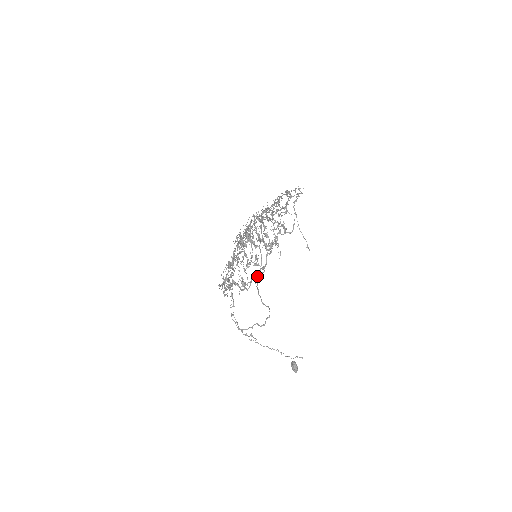
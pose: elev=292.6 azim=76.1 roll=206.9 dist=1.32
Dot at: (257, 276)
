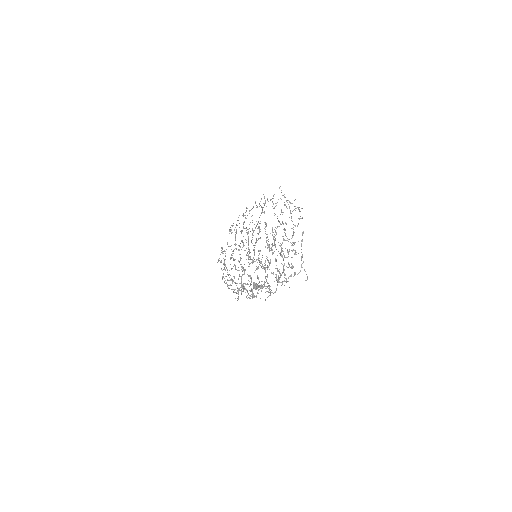
Dot at: occluded
